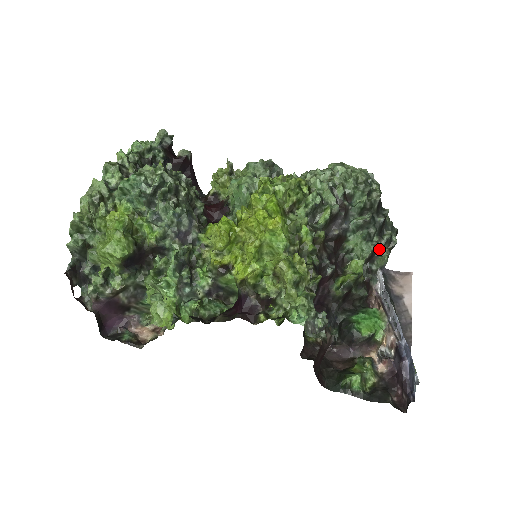
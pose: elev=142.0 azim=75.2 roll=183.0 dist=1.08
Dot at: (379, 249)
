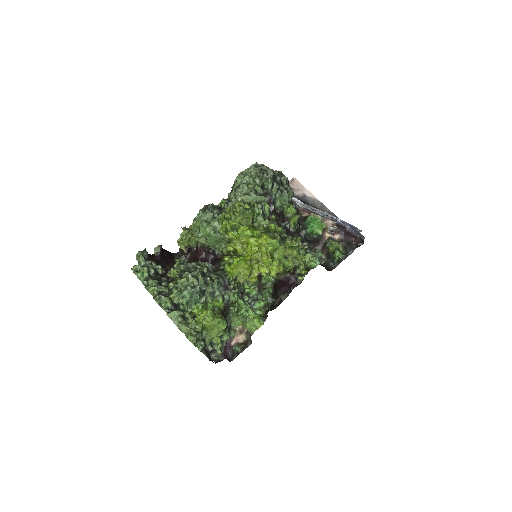
Dot at: occluded
